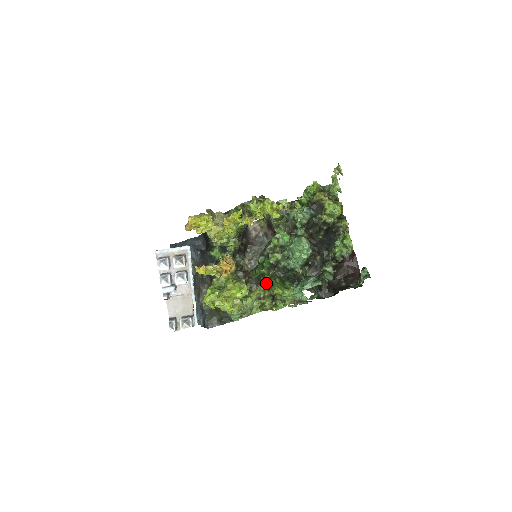
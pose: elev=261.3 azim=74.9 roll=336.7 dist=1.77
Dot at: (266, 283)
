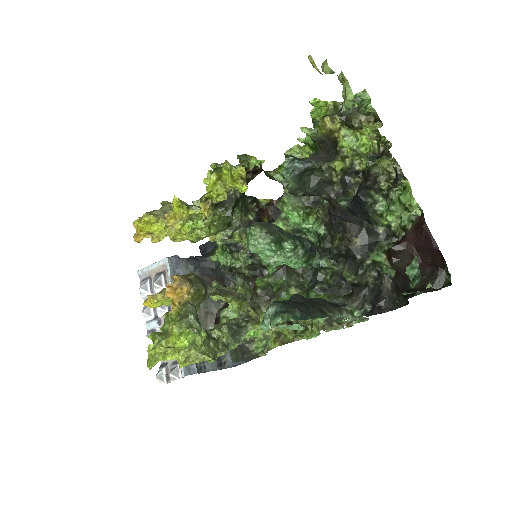
Dot at: occluded
